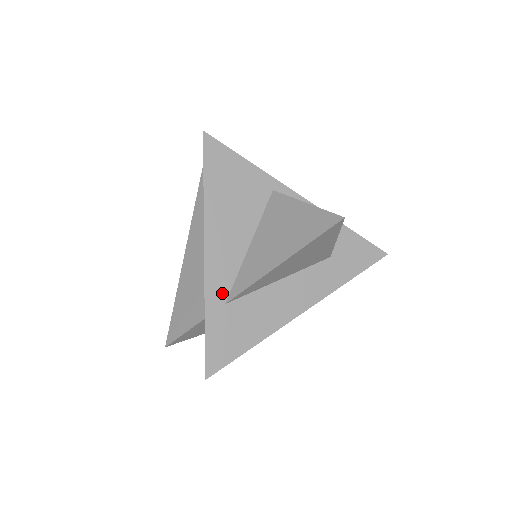
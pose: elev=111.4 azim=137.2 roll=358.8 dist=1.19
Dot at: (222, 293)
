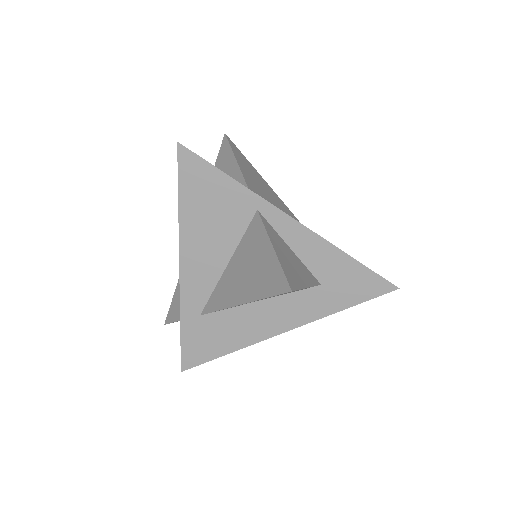
Dot at: (197, 306)
